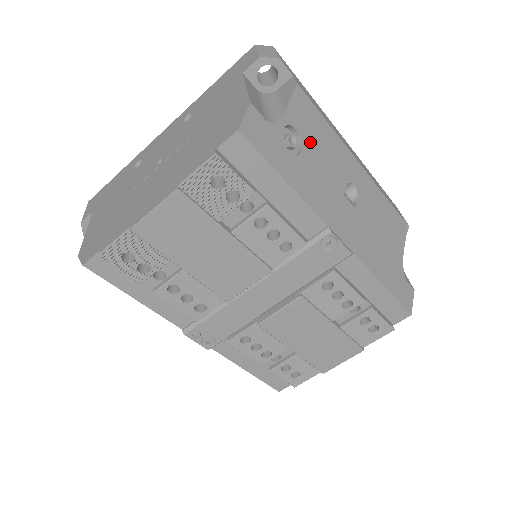
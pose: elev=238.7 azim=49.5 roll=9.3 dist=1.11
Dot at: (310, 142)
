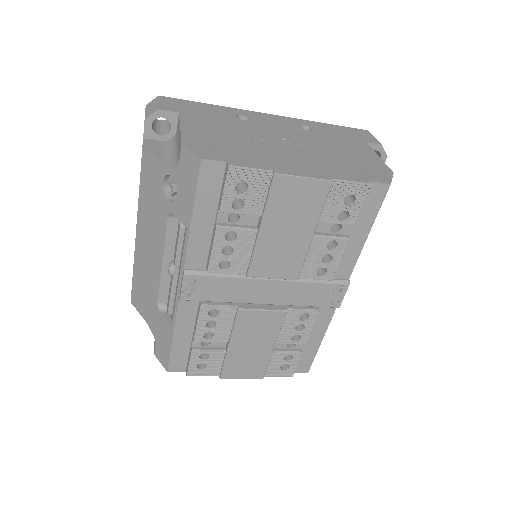
Dot at: occluded
